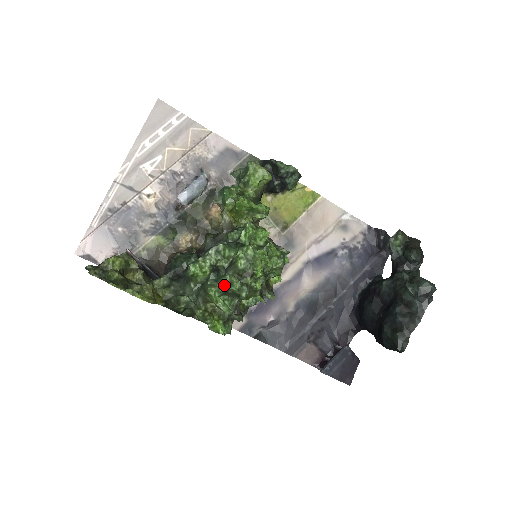
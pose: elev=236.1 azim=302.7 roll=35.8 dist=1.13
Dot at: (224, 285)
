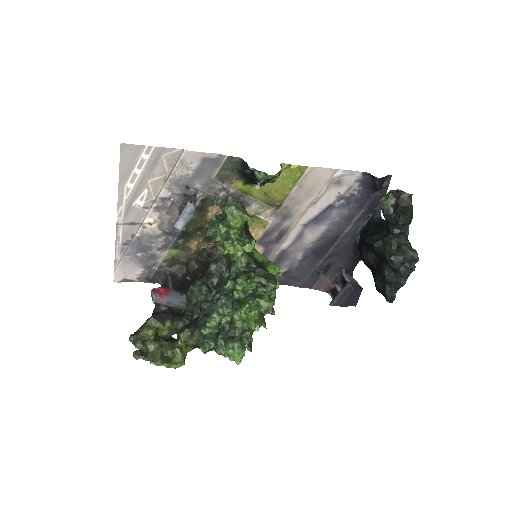
Dot at: (230, 348)
